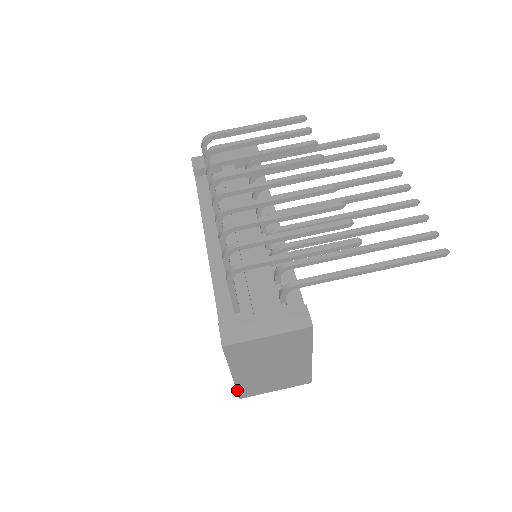
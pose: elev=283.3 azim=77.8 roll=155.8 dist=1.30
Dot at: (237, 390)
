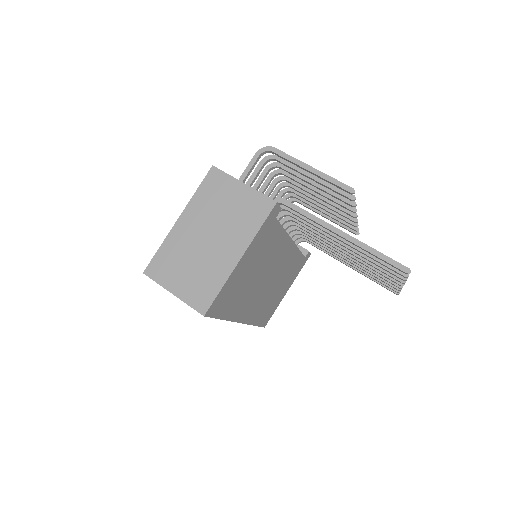
Dot at: (157, 252)
